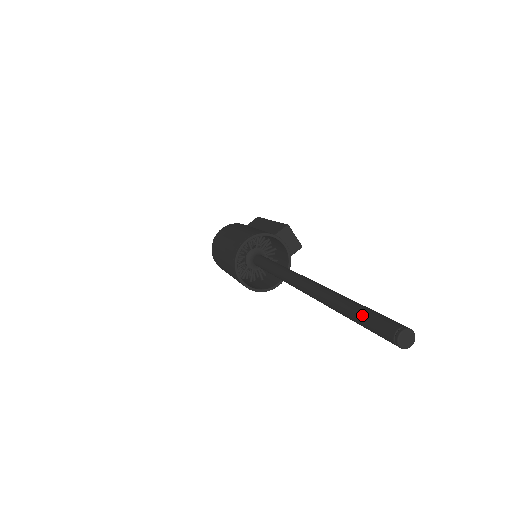
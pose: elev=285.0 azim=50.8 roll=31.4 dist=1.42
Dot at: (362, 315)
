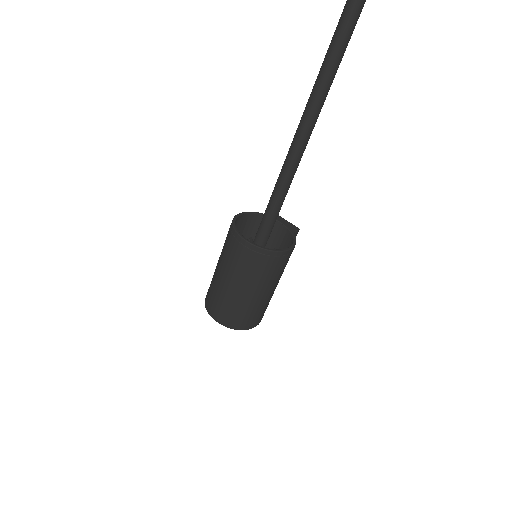
Dot at: out of frame
